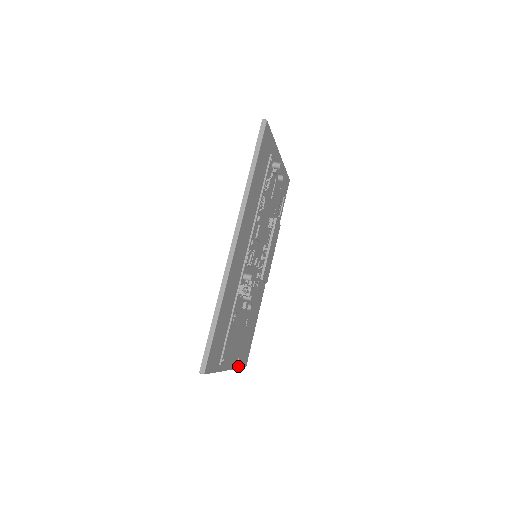
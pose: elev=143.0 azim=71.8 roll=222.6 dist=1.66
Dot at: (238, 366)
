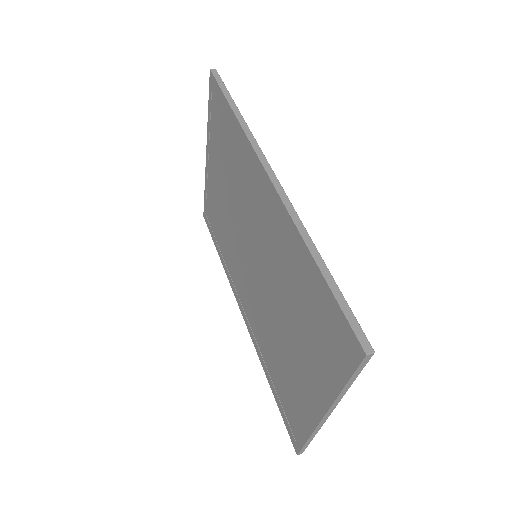
Dot at: occluded
